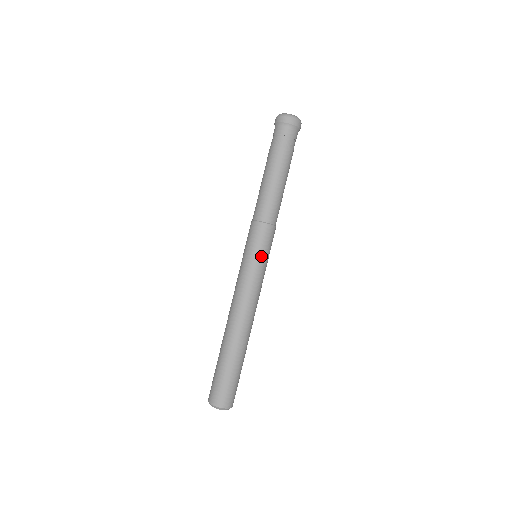
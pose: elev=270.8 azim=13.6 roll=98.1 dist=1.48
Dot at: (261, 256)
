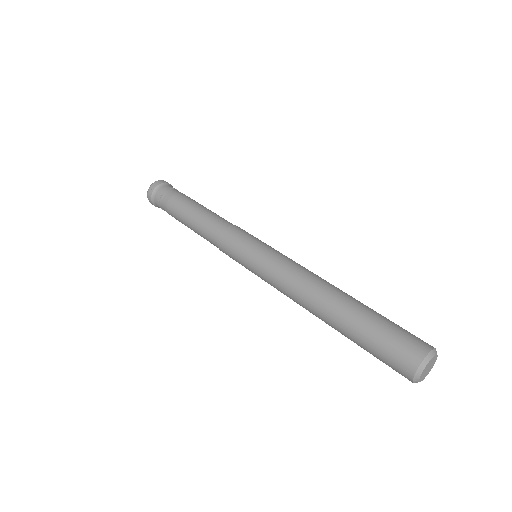
Dot at: (255, 243)
